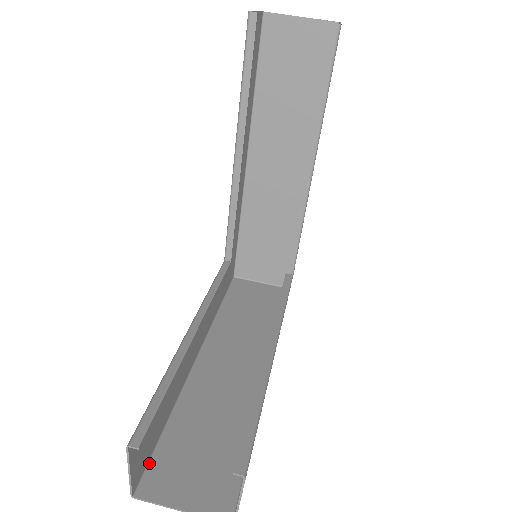
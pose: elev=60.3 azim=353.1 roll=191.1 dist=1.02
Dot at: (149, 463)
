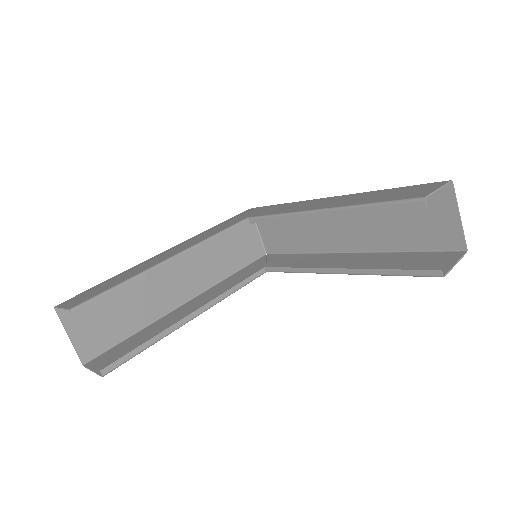
Dot at: occluded
